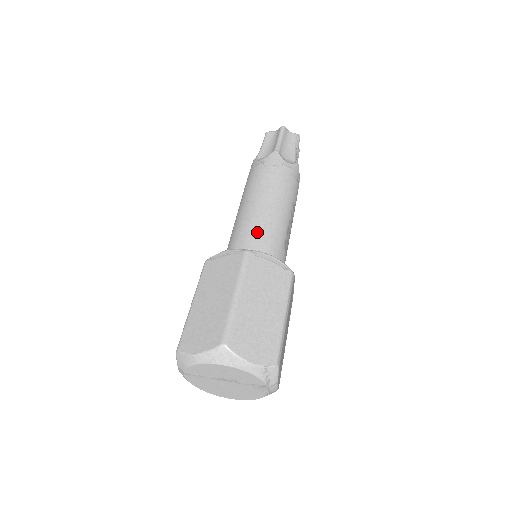
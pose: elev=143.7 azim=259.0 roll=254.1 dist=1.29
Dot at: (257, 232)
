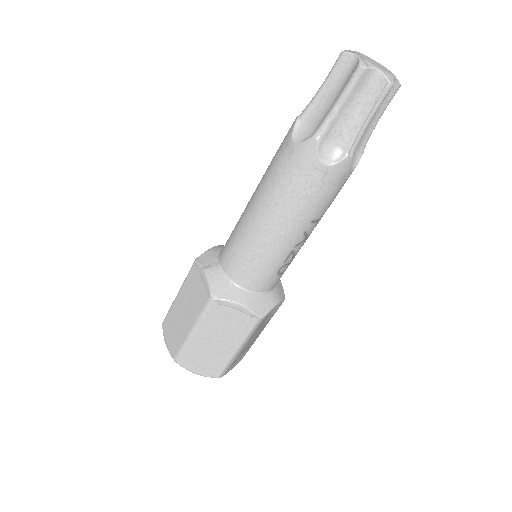
Dot at: (242, 262)
